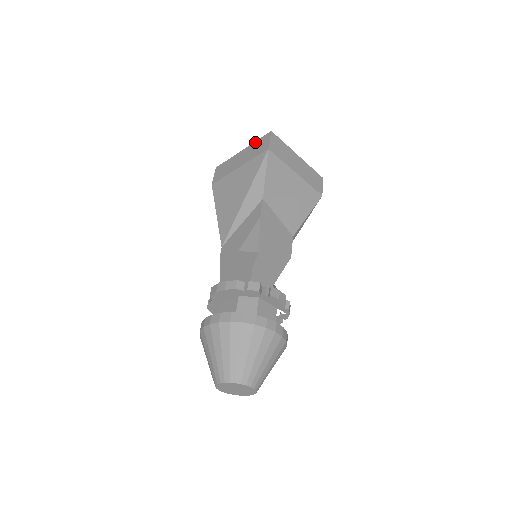
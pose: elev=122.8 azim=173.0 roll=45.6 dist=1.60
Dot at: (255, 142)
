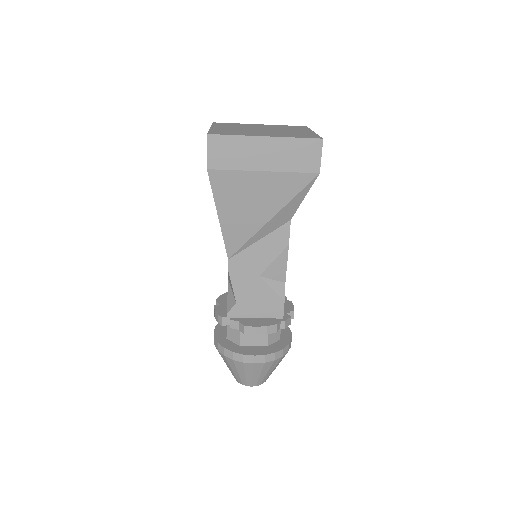
Dot at: (293, 140)
